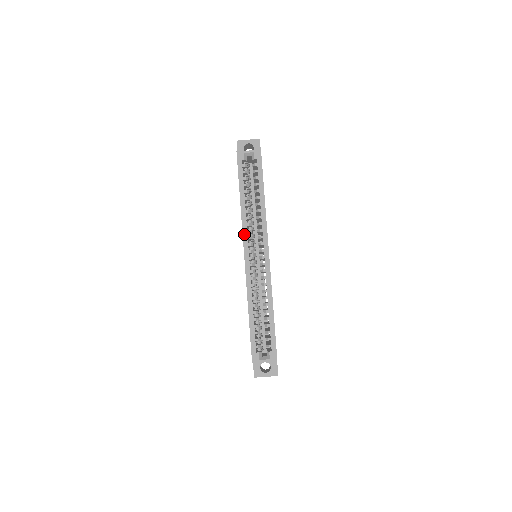
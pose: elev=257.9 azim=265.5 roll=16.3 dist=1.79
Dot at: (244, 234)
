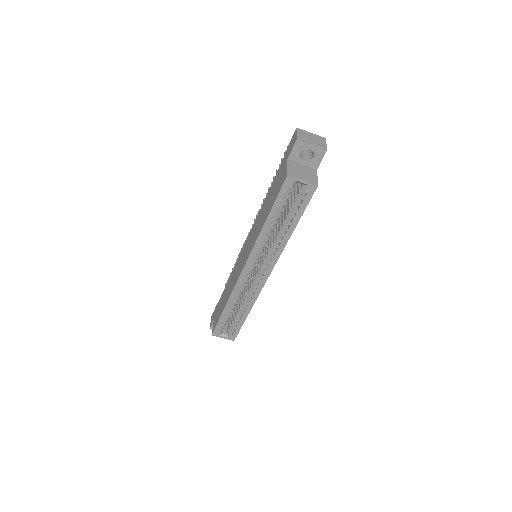
Dot at: (252, 254)
